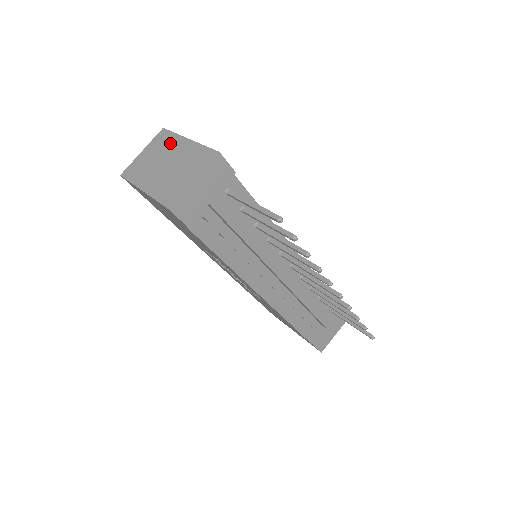
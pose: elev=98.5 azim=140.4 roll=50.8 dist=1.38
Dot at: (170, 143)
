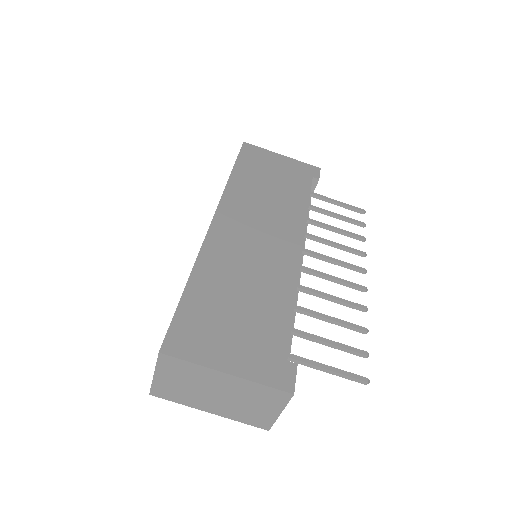
Dot at: (198, 374)
